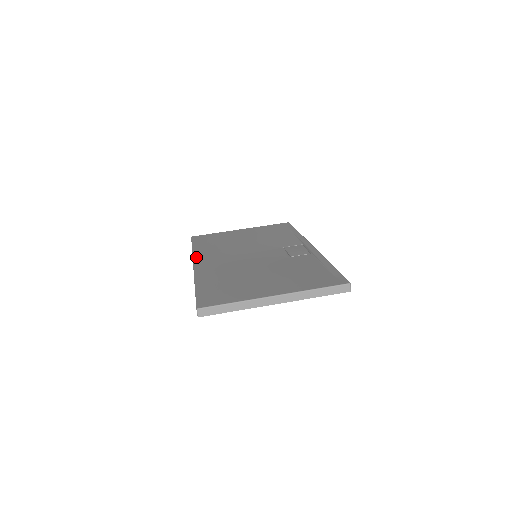
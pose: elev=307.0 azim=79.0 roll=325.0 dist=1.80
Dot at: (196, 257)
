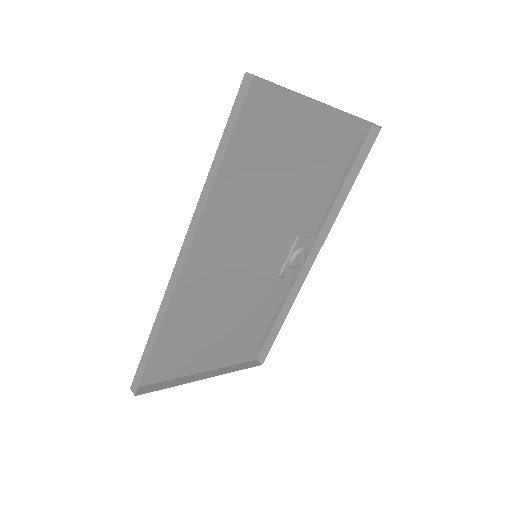
Dot at: occluded
